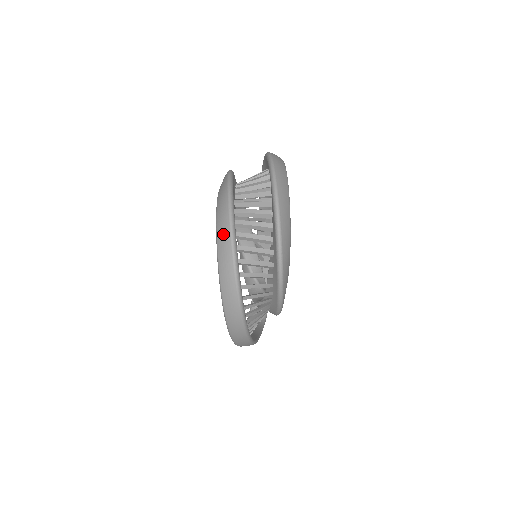
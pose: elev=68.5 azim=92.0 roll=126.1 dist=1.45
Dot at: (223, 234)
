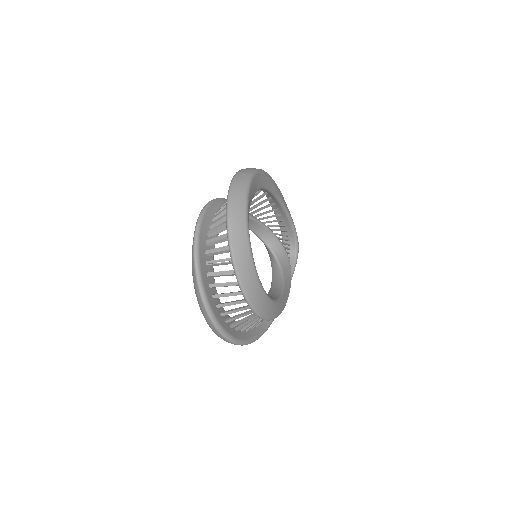
Dot at: (200, 306)
